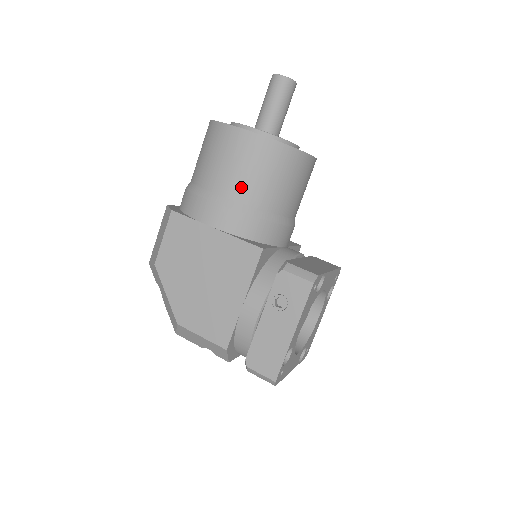
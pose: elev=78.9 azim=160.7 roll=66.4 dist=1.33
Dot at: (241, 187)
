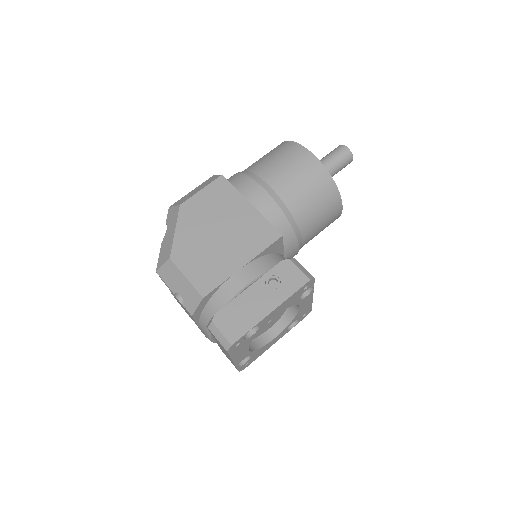
Dot at: (288, 188)
